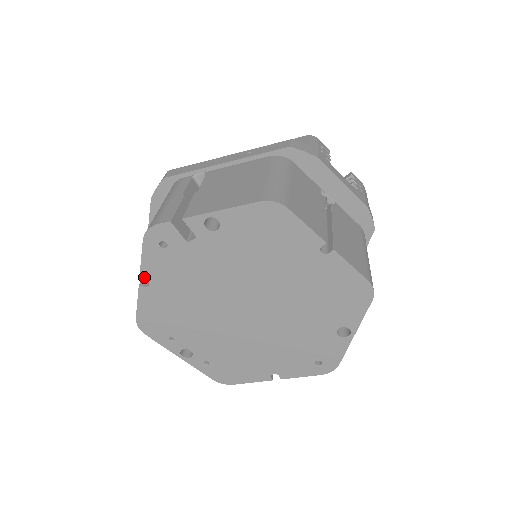
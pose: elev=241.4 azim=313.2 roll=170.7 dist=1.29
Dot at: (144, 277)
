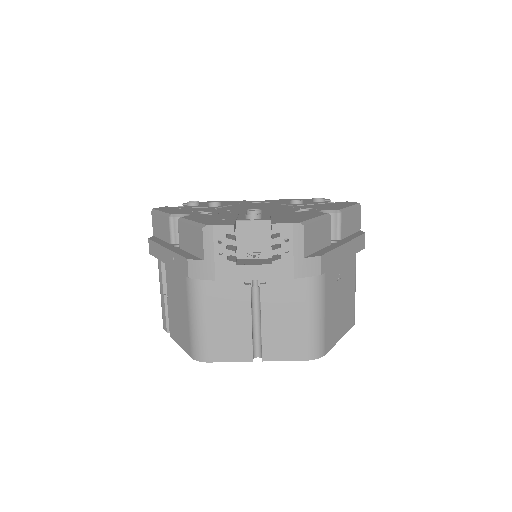
Dot at: occluded
